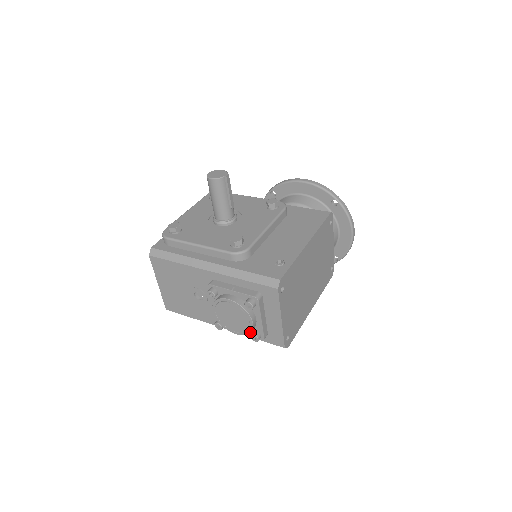
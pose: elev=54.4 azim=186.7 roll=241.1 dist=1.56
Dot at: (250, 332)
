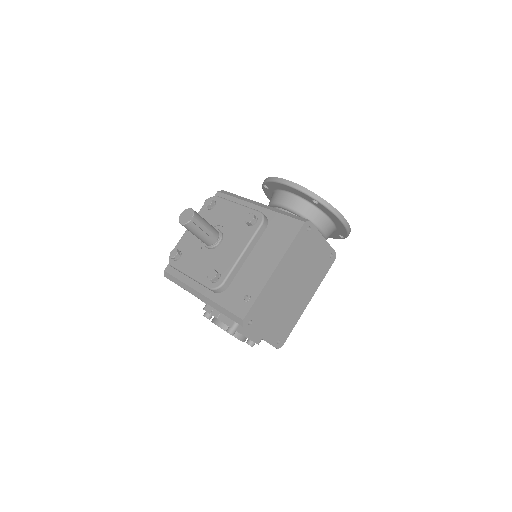
Dot at: occluded
